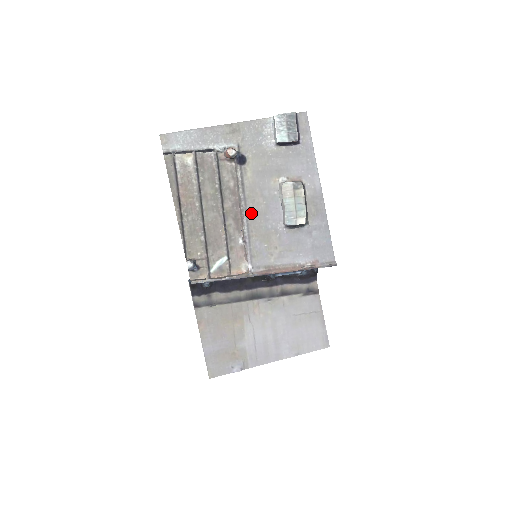
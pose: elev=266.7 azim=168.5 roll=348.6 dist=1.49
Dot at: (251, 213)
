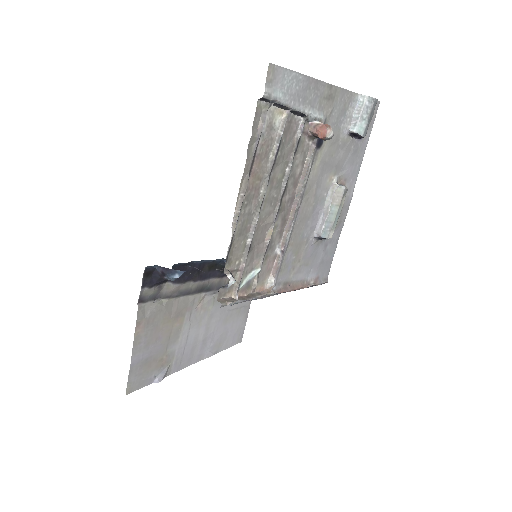
Dot at: (300, 215)
